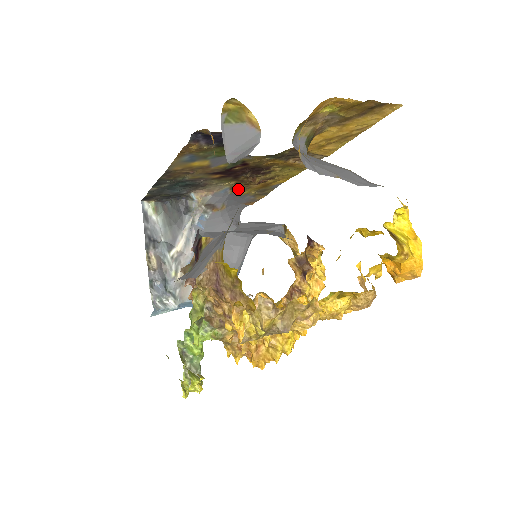
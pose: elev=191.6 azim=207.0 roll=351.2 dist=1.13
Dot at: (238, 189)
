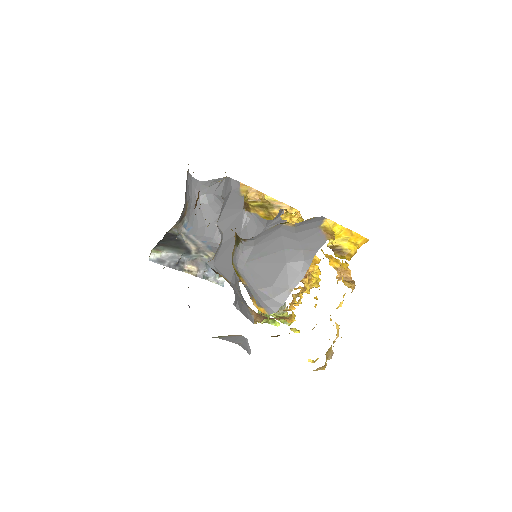
Dot at: occluded
